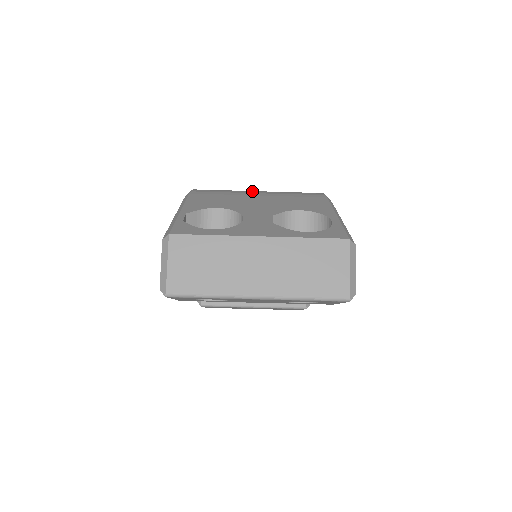
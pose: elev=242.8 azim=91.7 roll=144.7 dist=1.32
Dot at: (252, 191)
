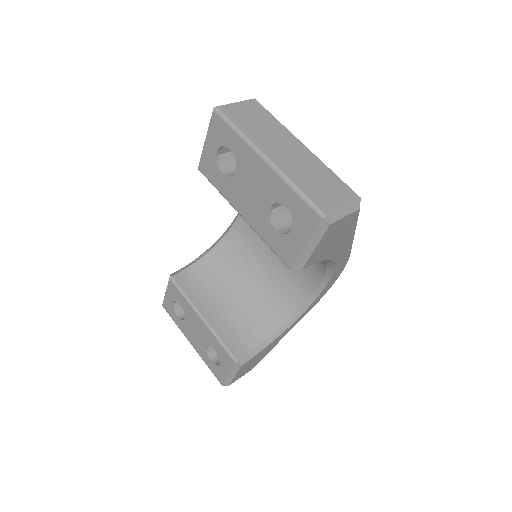
Dot at: occluded
